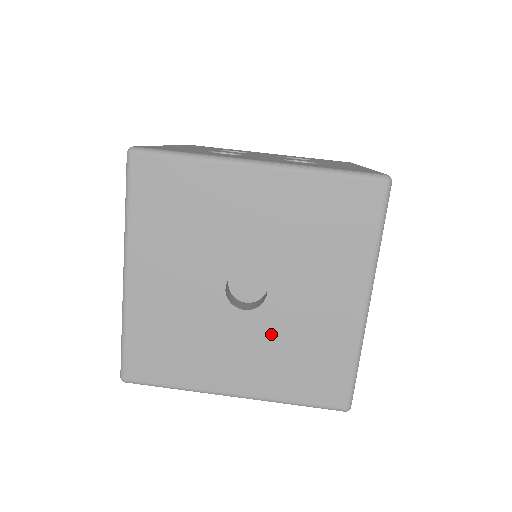
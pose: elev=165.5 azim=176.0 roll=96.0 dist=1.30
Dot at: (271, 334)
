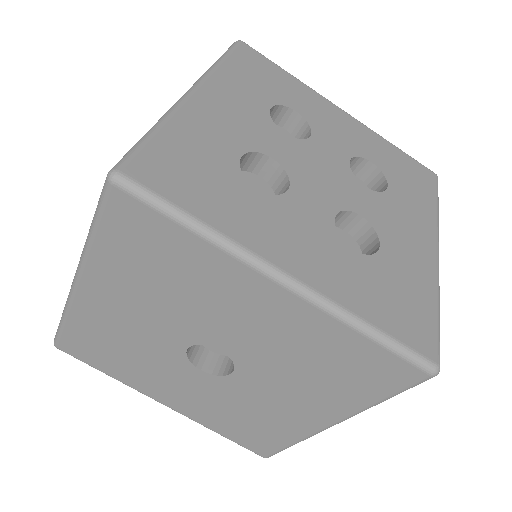
Dot at: (220, 395)
